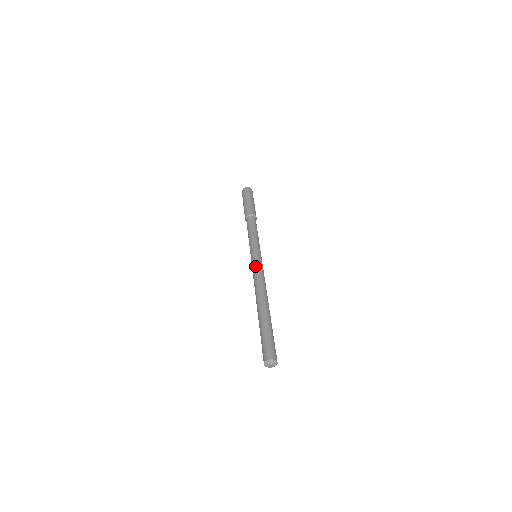
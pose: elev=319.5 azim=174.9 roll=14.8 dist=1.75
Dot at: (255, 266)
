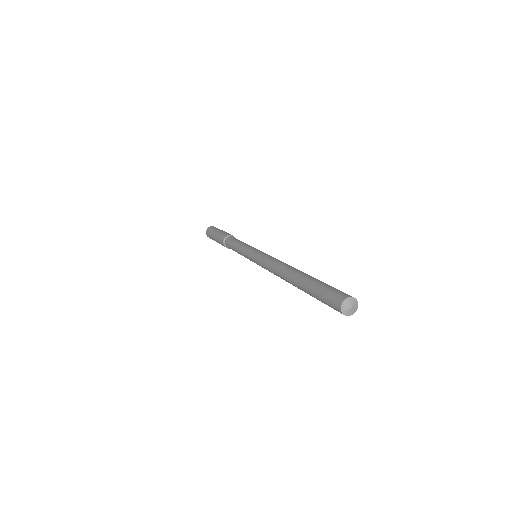
Dot at: (262, 256)
